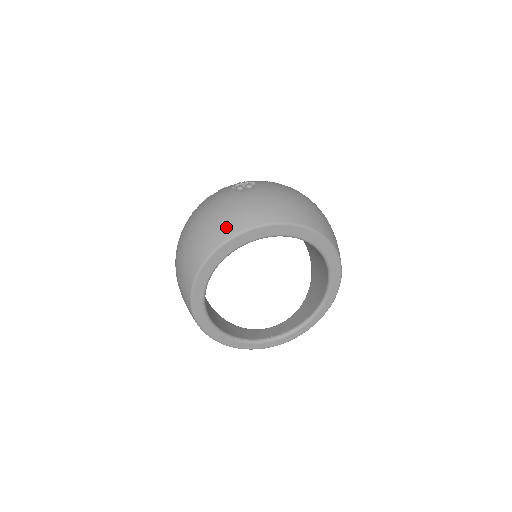
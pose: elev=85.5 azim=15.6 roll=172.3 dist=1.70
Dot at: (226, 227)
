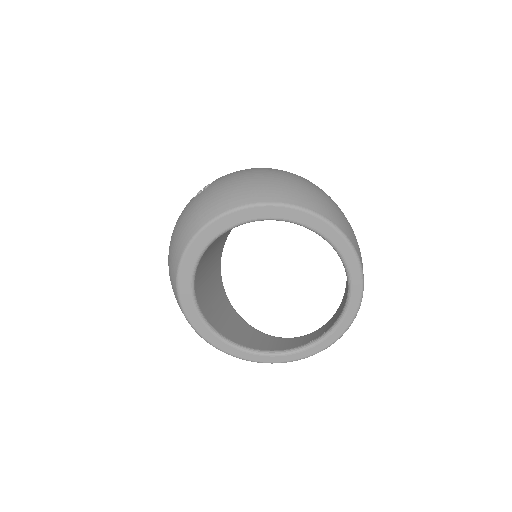
Dot at: (180, 240)
